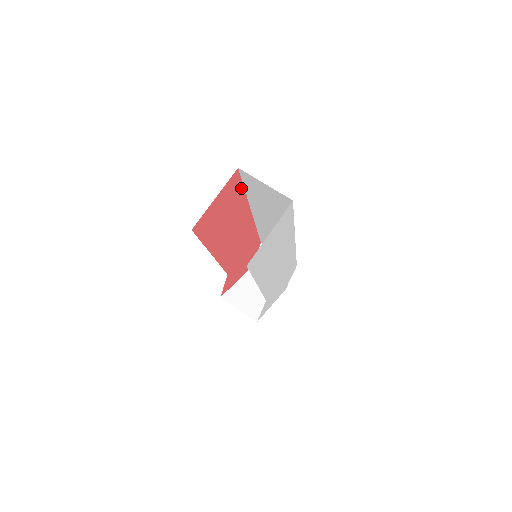
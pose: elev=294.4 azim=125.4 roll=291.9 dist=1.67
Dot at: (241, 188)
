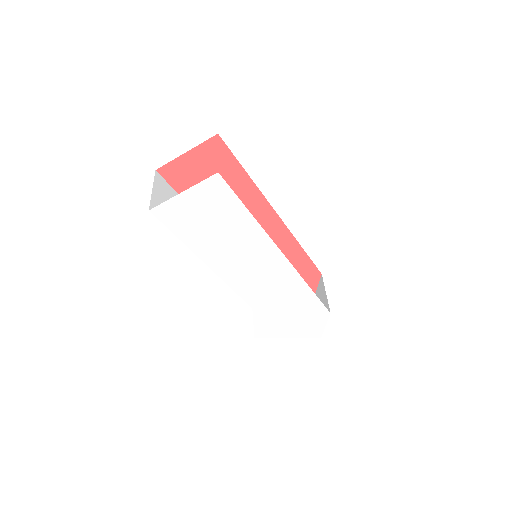
Dot at: (237, 165)
